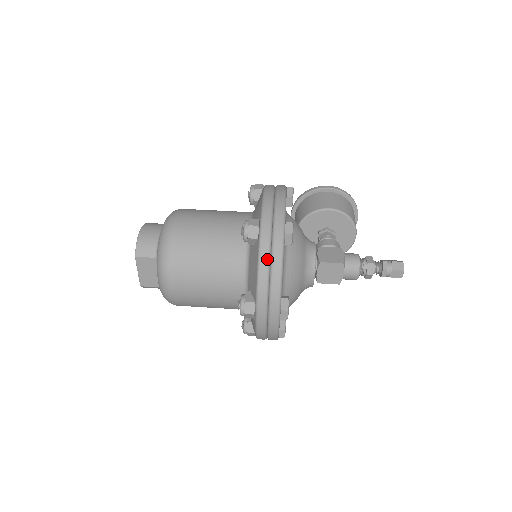
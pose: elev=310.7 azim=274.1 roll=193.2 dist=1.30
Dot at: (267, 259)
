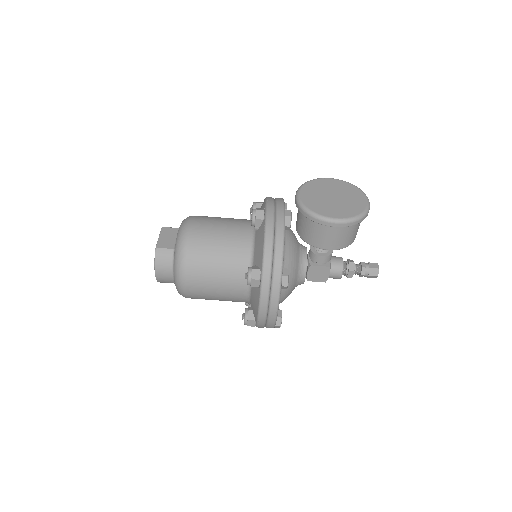
Dot at: occluded
